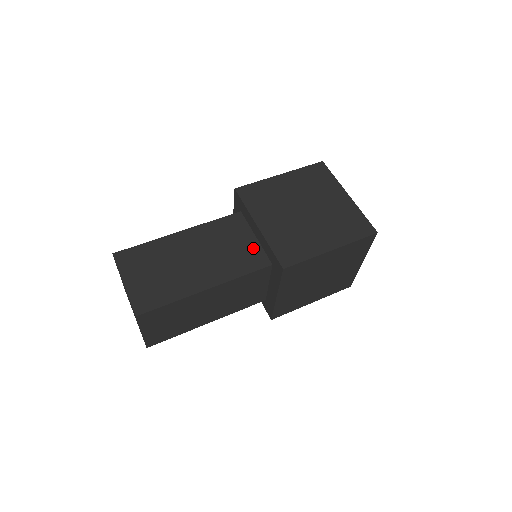
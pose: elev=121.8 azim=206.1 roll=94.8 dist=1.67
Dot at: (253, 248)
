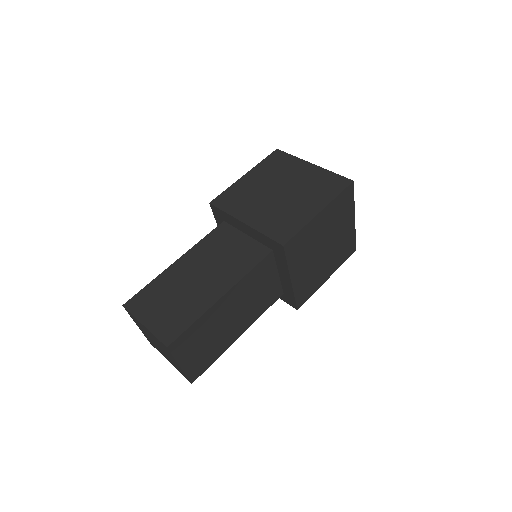
Dot at: (249, 245)
